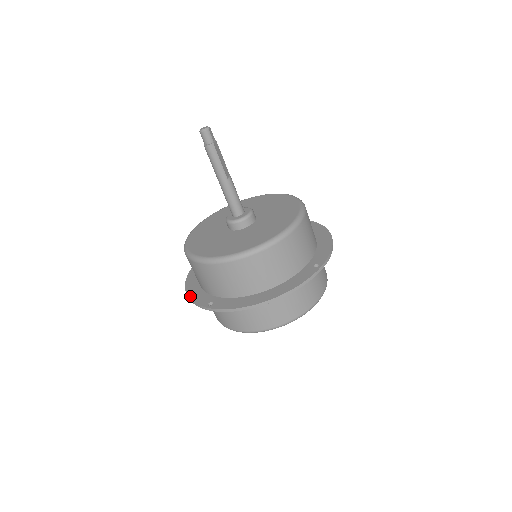
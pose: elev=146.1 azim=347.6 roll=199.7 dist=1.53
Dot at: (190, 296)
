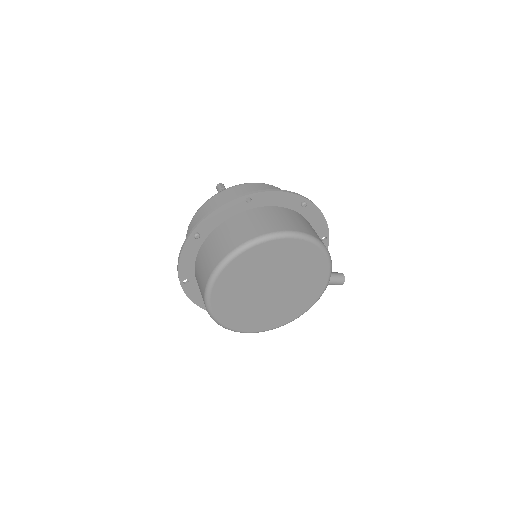
Dot at: (195, 300)
